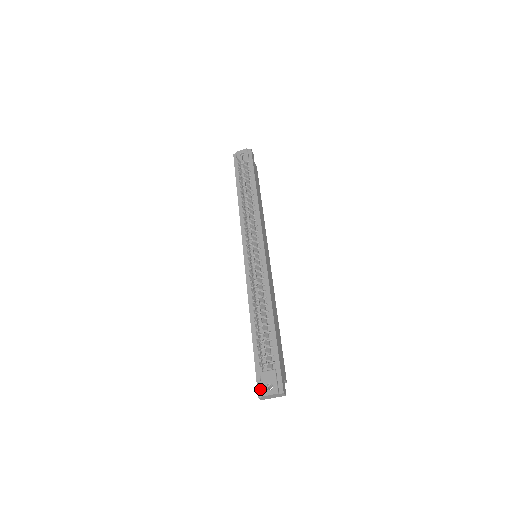
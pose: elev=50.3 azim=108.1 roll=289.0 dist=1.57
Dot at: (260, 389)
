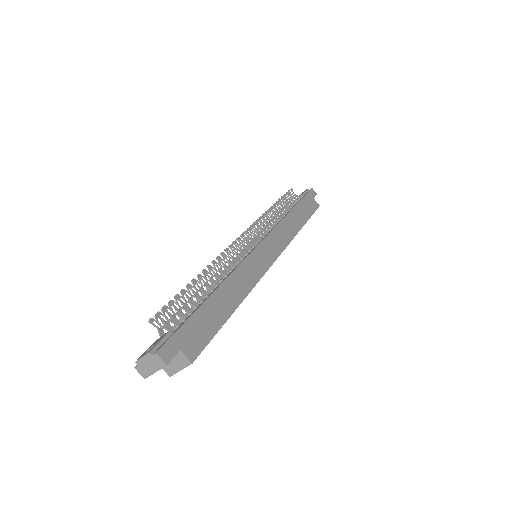
Dot at: occluded
